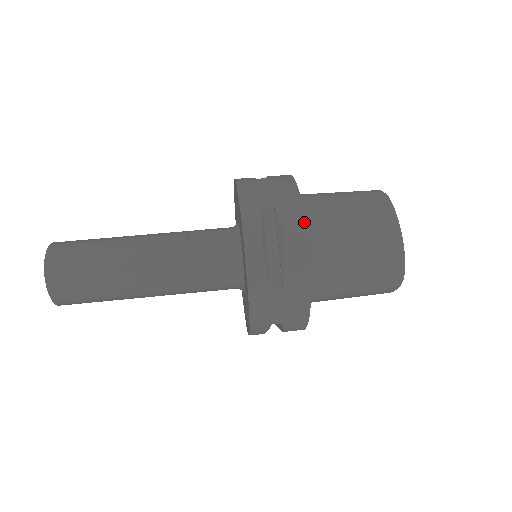
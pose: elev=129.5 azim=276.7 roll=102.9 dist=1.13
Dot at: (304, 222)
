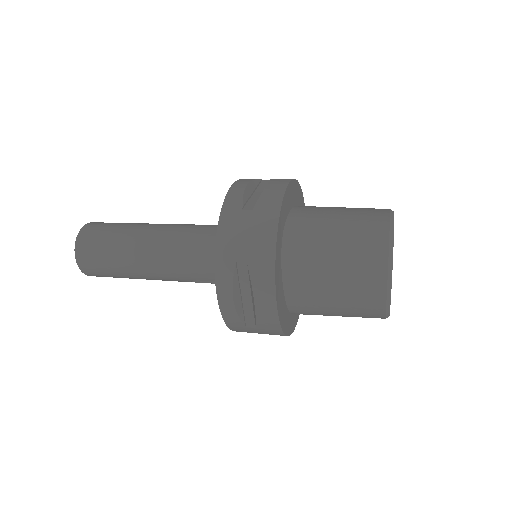
Dot at: (290, 180)
